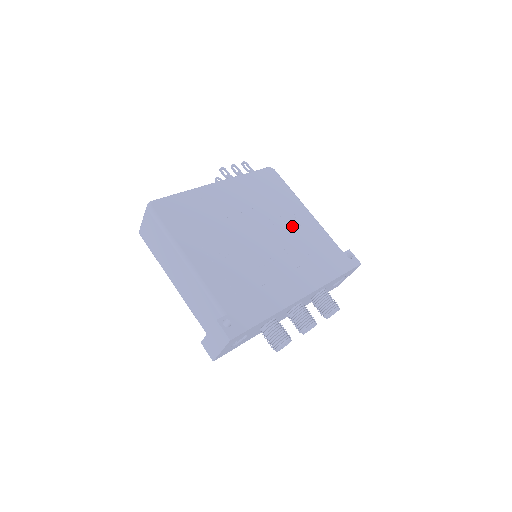
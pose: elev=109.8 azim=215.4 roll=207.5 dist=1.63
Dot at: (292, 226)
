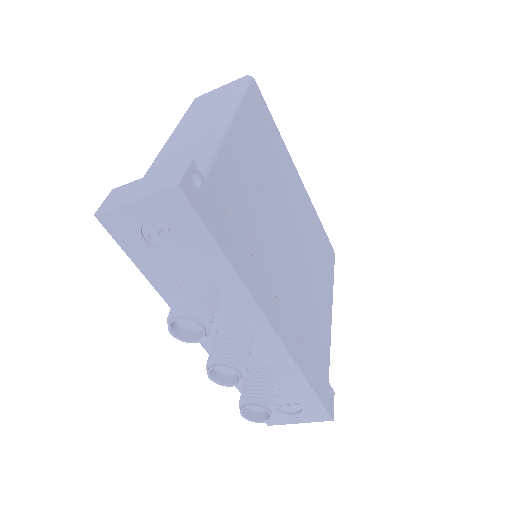
Dot at: (315, 289)
